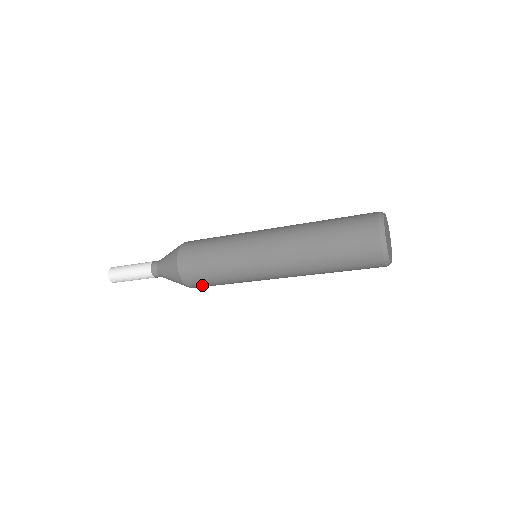
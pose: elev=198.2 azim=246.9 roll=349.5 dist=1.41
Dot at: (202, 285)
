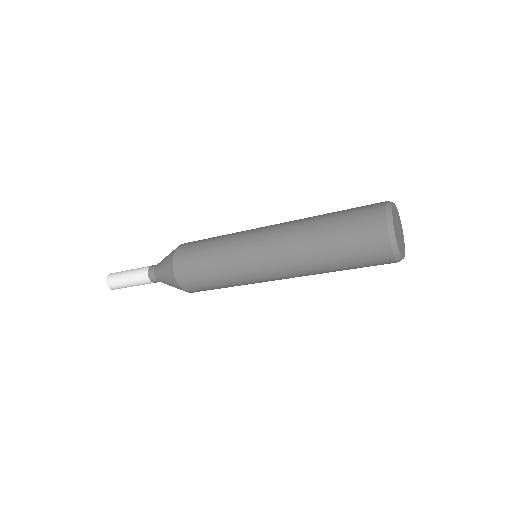
Dot at: (202, 290)
